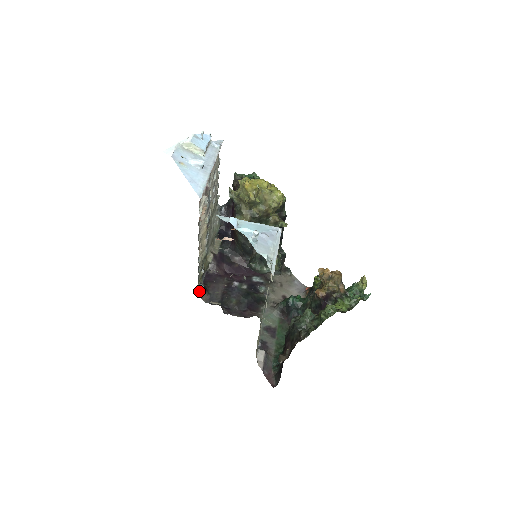
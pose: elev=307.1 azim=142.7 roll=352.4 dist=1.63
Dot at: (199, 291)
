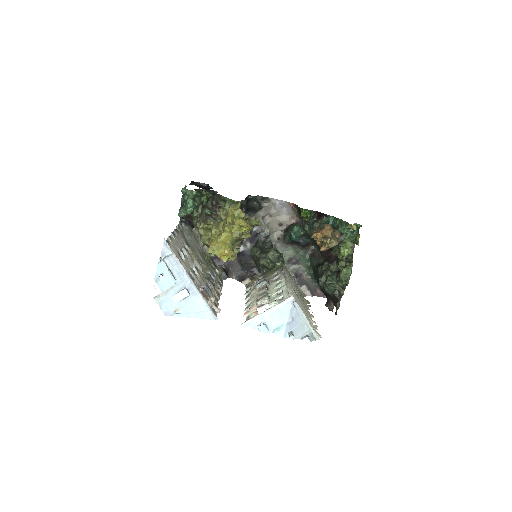
Dot at: occluded
